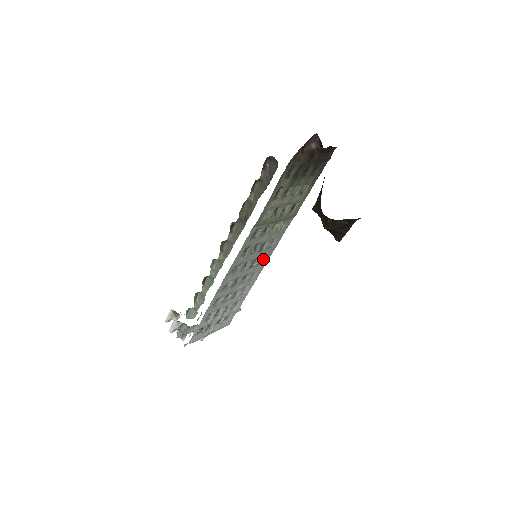
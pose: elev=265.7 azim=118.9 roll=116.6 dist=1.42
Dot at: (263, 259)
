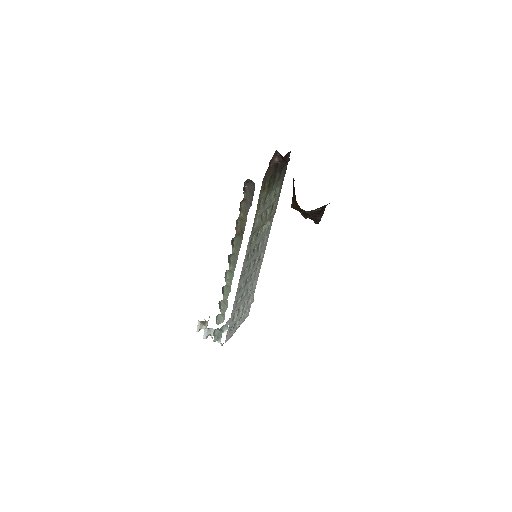
Dot at: (260, 255)
